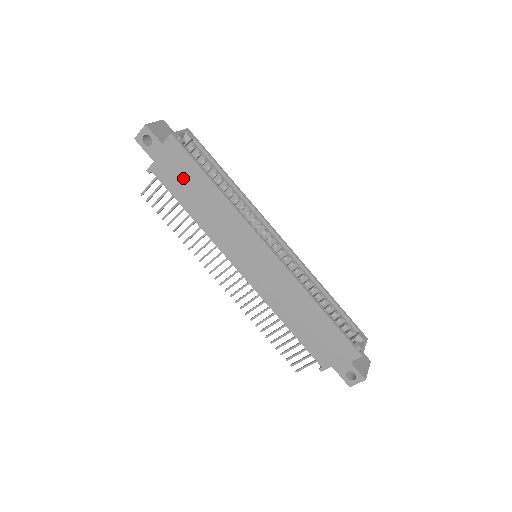
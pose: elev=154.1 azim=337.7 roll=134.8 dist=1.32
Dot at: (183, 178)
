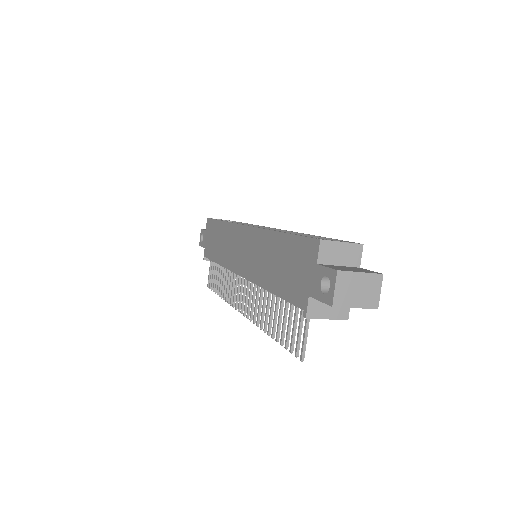
Dot at: (213, 239)
